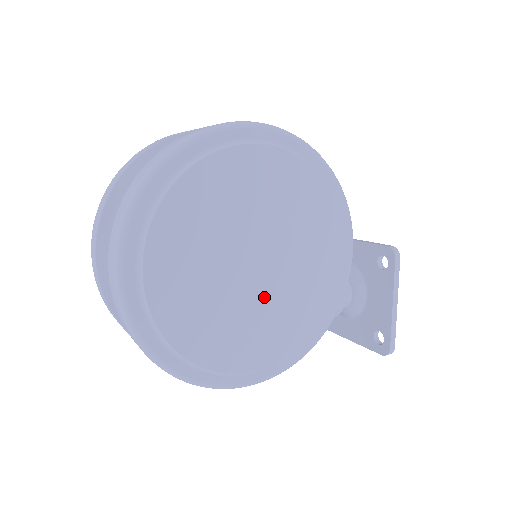
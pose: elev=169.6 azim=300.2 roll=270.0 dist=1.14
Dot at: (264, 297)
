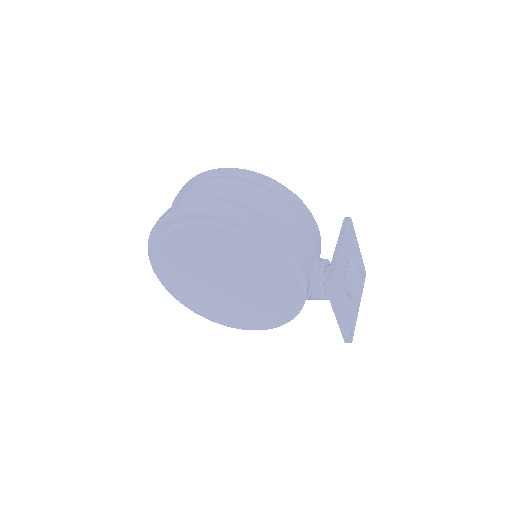
Dot at: (235, 296)
